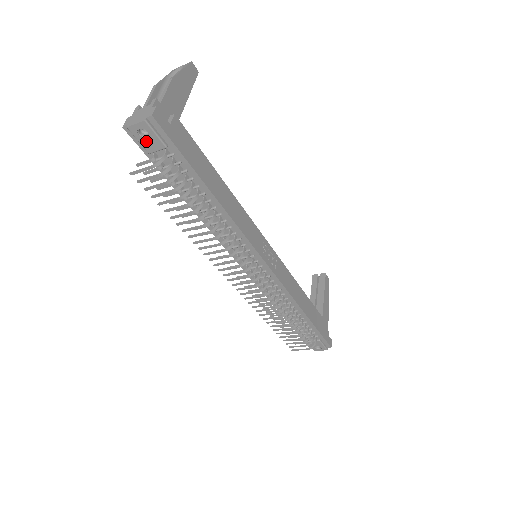
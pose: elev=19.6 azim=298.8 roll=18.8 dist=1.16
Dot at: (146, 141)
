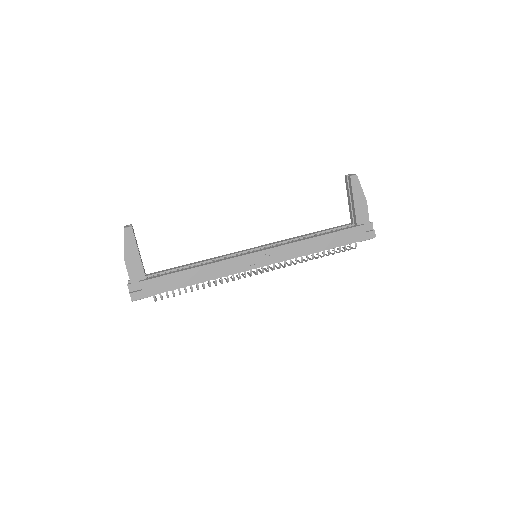
Dot at: occluded
